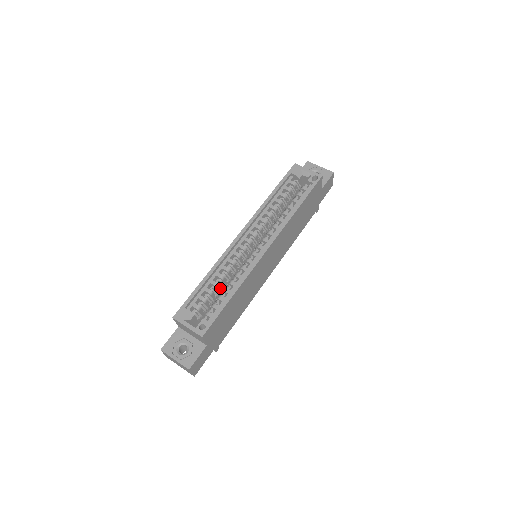
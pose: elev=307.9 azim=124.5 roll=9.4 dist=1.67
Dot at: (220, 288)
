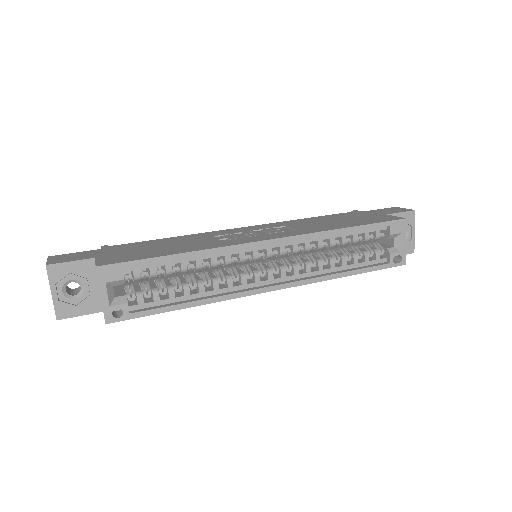
Dot at: occluded
